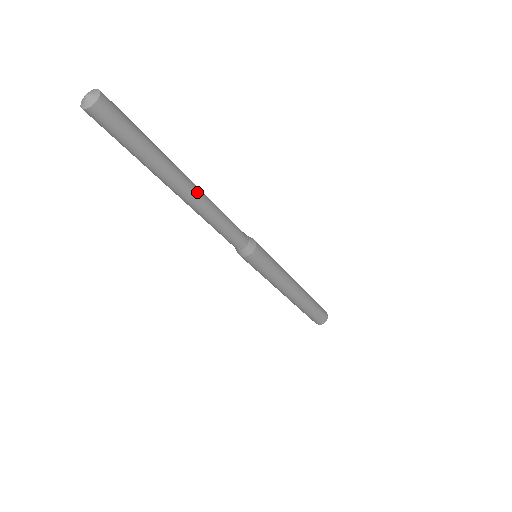
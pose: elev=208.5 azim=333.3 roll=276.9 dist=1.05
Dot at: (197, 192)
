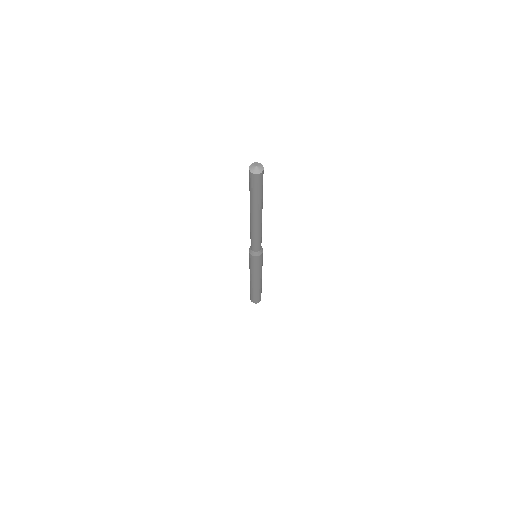
Dot at: (259, 222)
